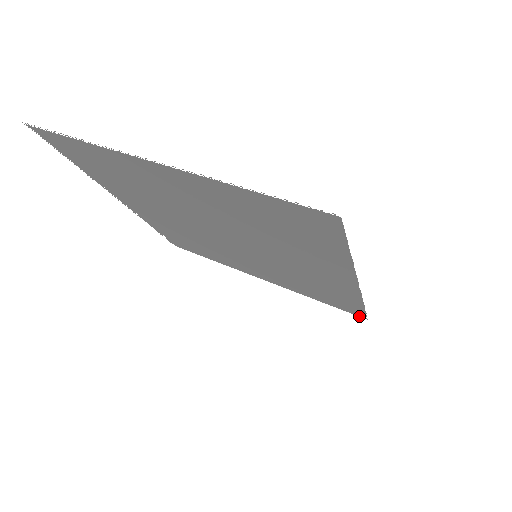
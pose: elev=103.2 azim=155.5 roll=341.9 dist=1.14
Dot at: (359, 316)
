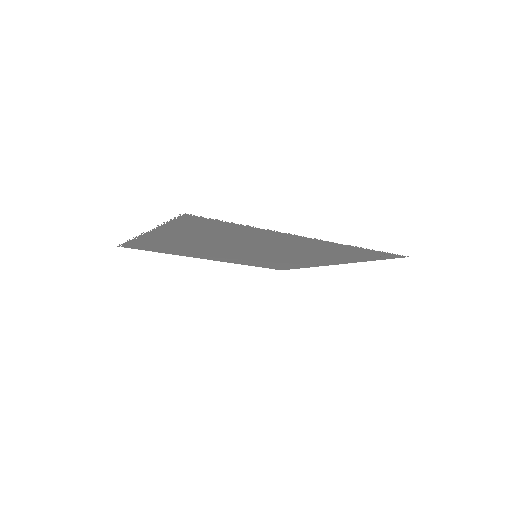
Dot at: occluded
